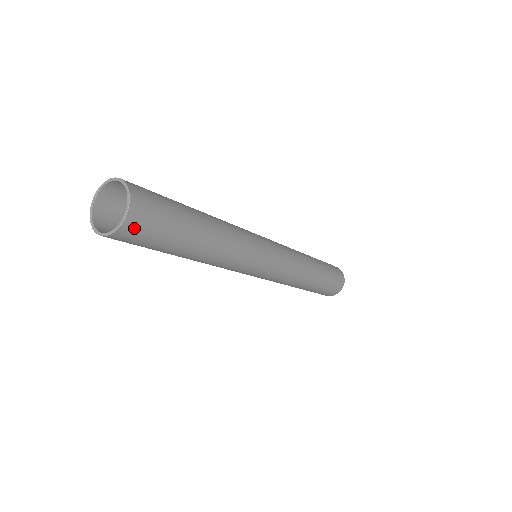
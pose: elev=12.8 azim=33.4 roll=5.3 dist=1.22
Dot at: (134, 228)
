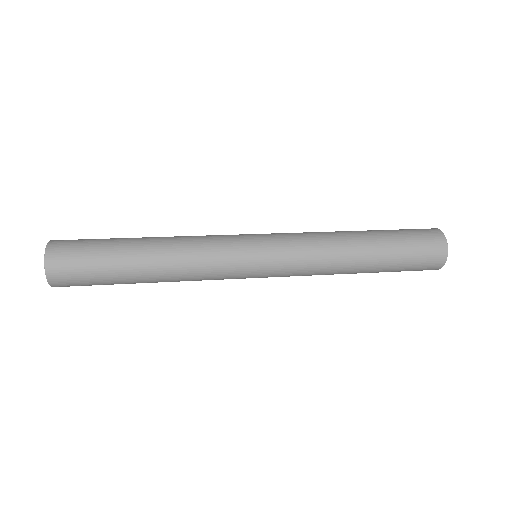
Dot at: (60, 276)
